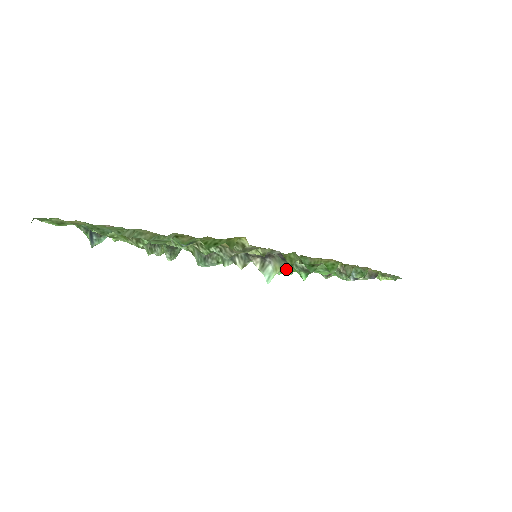
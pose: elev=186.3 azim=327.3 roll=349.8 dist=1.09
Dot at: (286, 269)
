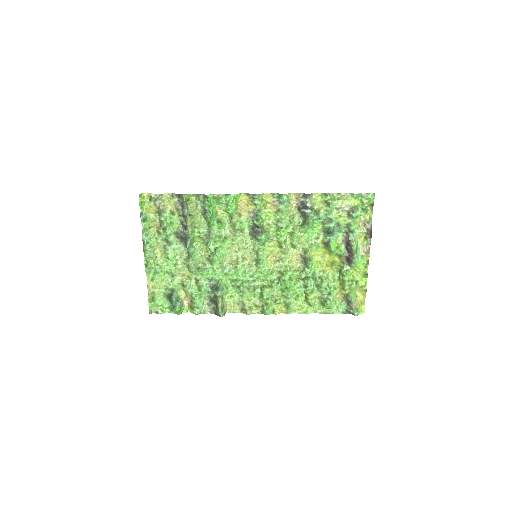
Dot at: (209, 210)
